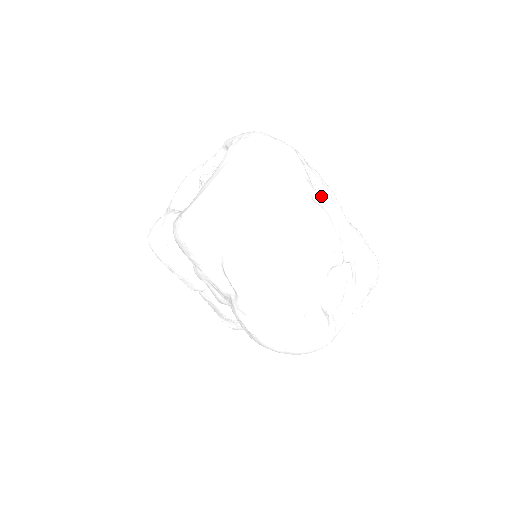
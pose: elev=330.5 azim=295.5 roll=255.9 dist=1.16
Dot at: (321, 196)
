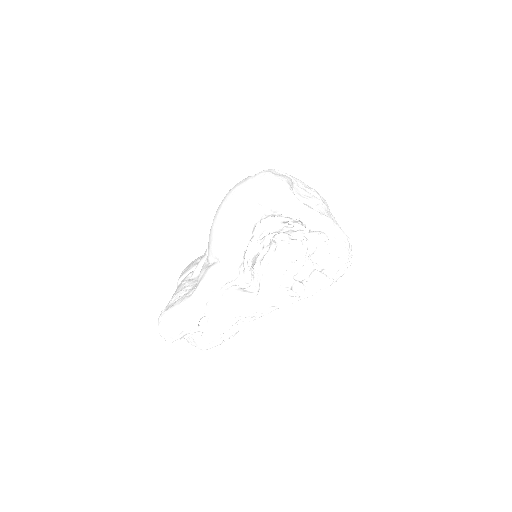
Dot at: occluded
